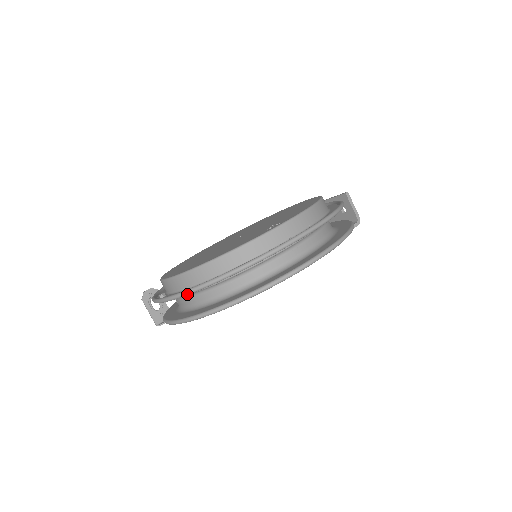
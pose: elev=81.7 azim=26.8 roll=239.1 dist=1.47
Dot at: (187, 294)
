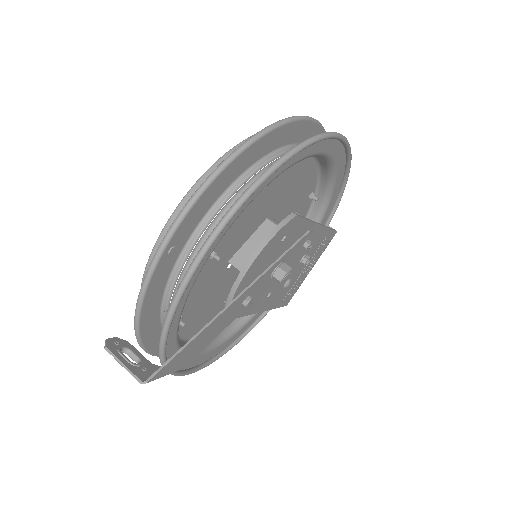
Dot at: (227, 162)
